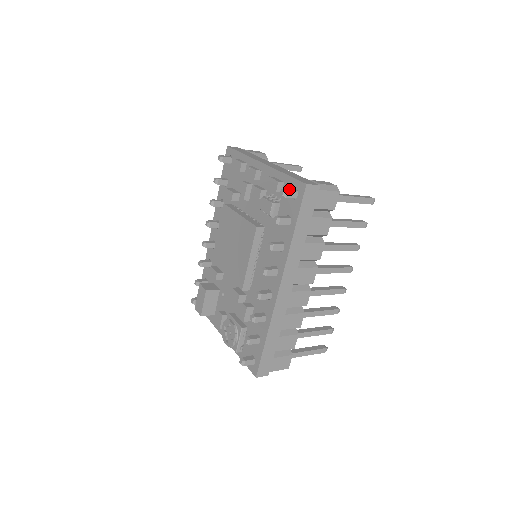
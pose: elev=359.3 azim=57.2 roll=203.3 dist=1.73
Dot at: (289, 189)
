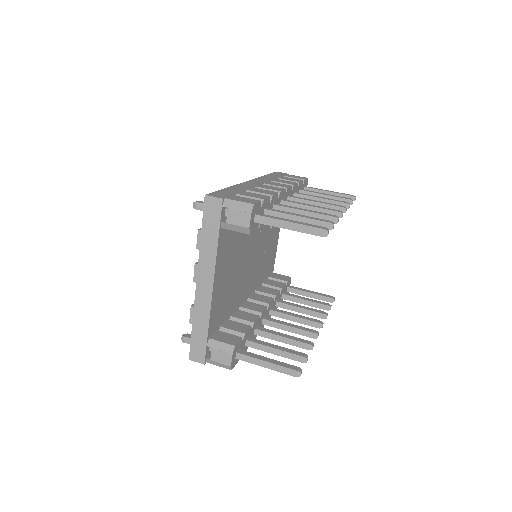
Dot at: (188, 340)
